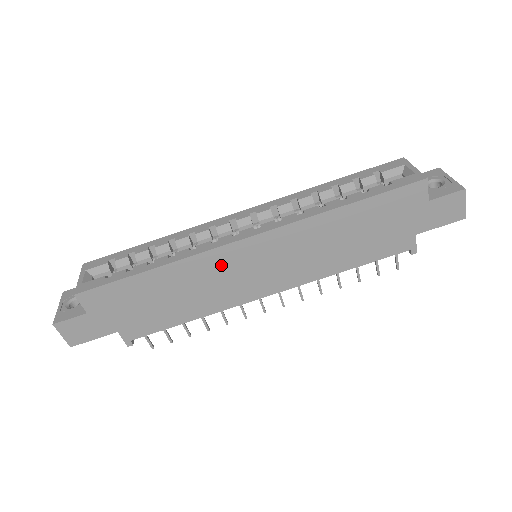
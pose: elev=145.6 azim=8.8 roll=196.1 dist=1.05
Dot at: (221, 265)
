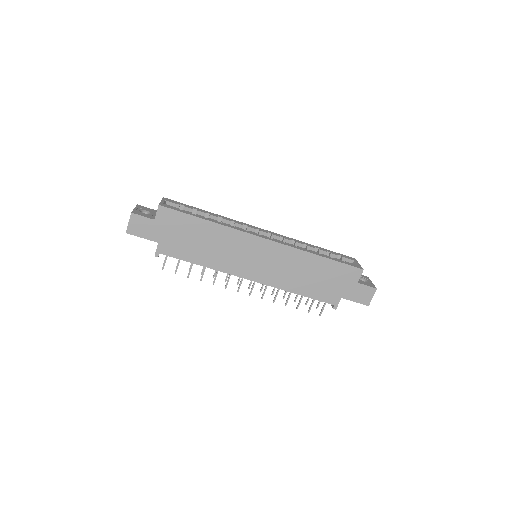
Dot at: (242, 244)
